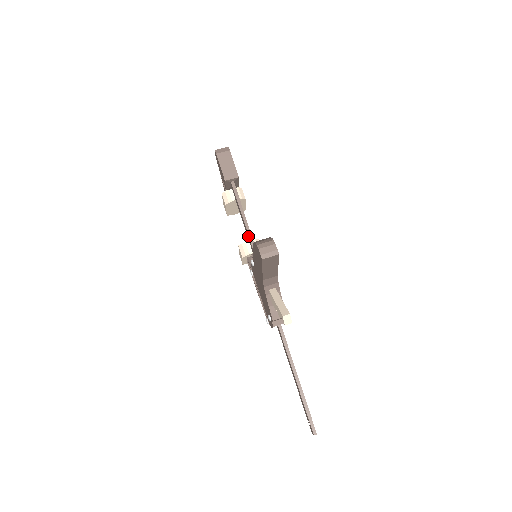
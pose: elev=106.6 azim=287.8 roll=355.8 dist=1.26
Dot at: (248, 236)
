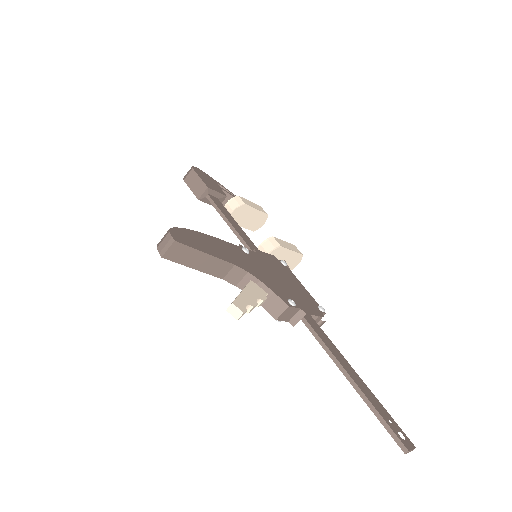
Dot at: (240, 240)
